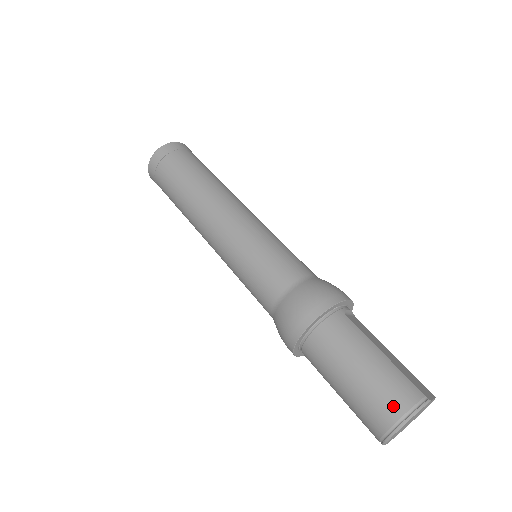
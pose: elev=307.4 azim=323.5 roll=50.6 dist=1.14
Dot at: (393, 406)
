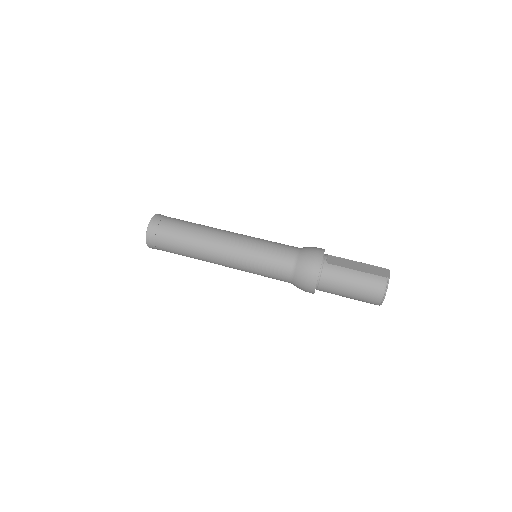
Dot at: (376, 293)
